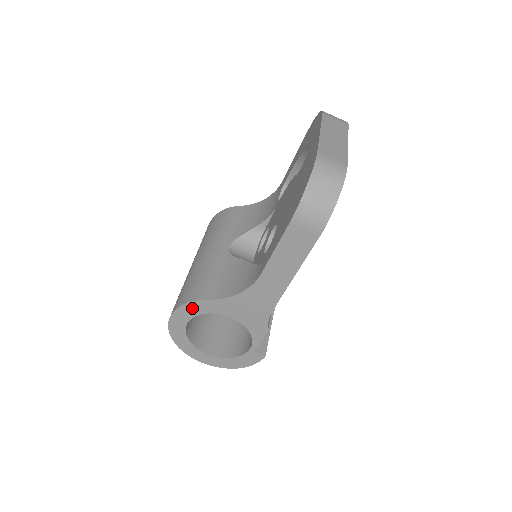
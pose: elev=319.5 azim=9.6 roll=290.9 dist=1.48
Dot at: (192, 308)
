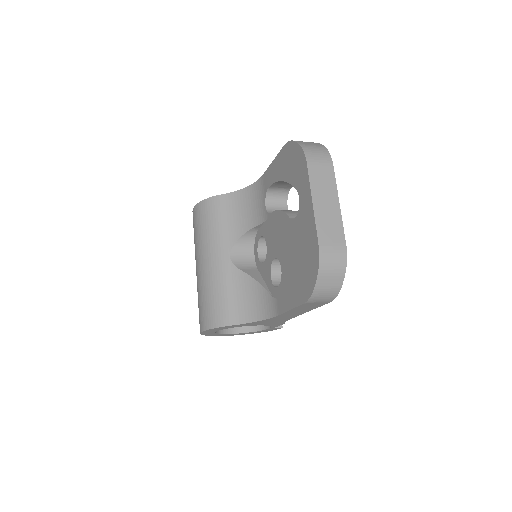
Dot at: (220, 328)
